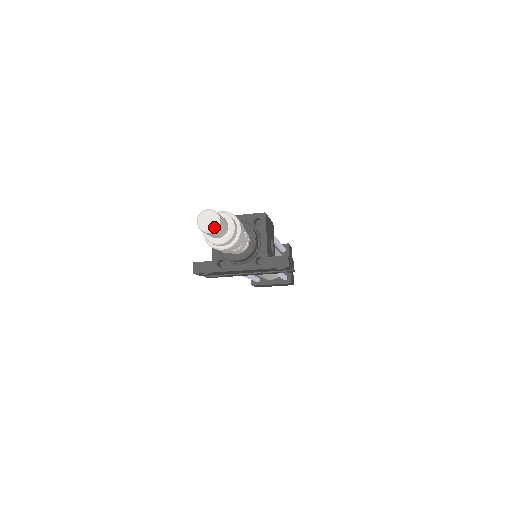
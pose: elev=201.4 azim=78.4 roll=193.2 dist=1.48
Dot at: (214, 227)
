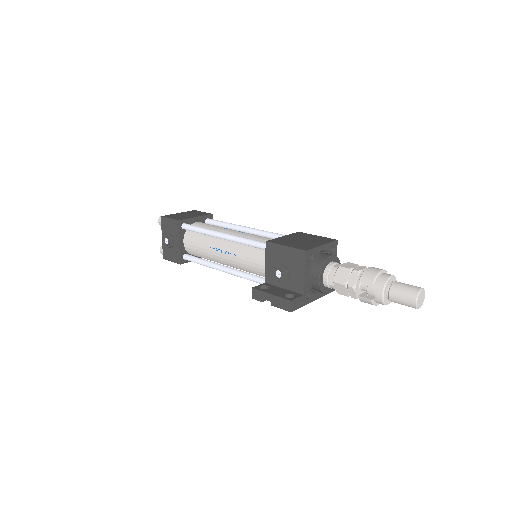
Dot at: occluded
